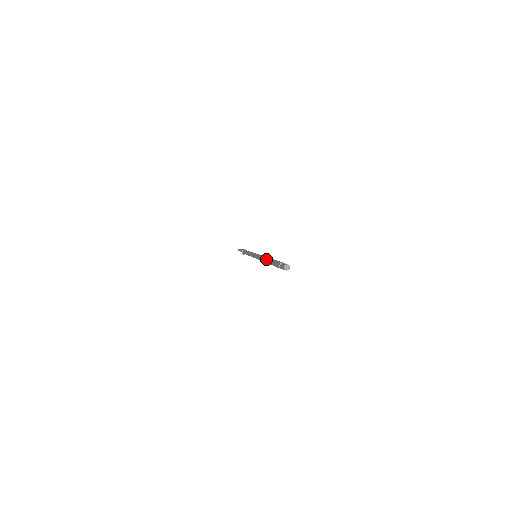
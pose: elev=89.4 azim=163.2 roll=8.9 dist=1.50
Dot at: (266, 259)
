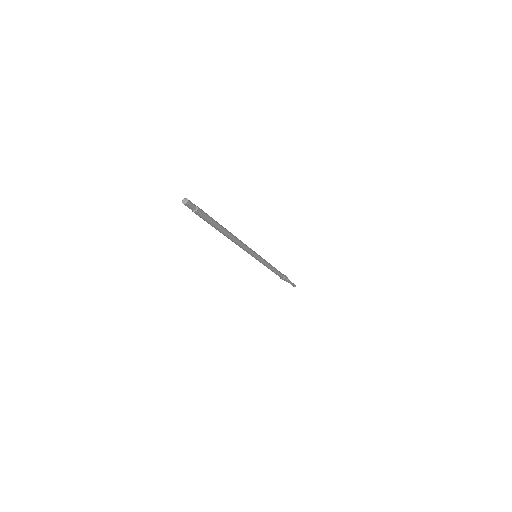
Dot at: occluded
